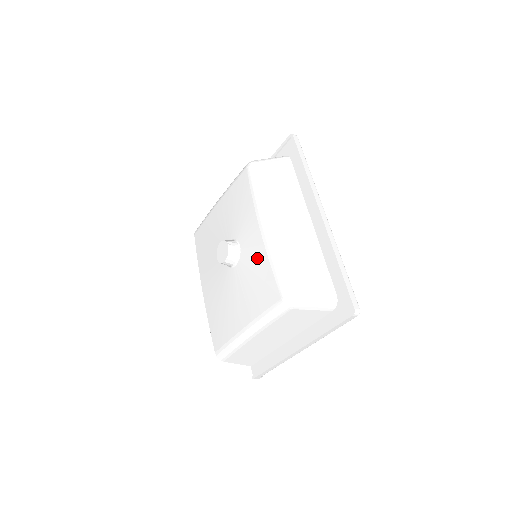
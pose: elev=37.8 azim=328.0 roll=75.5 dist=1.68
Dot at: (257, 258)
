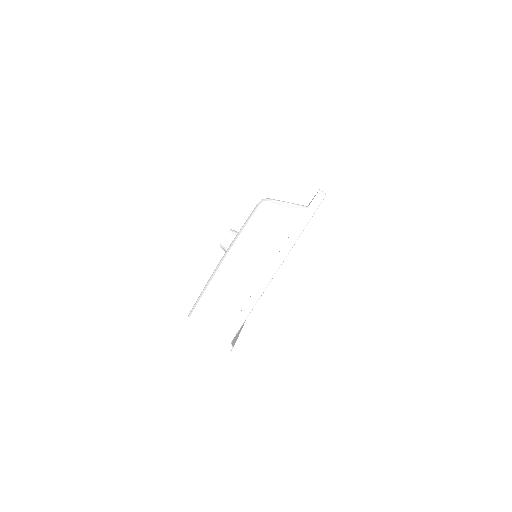
Dot at: occluded
